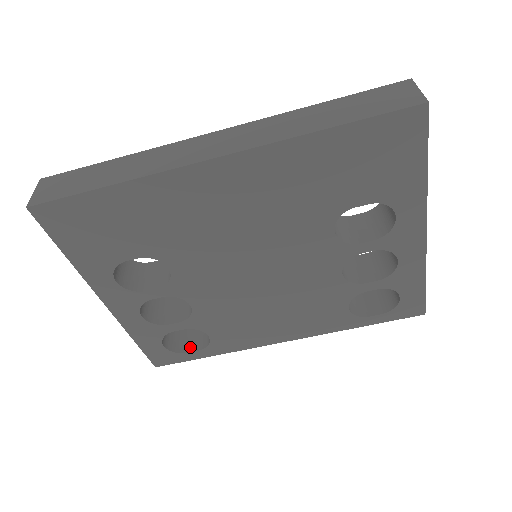
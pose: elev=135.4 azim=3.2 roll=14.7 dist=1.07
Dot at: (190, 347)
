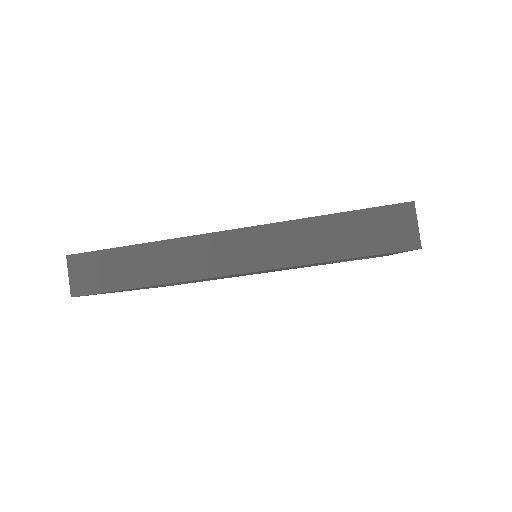
Dot at: occluded
